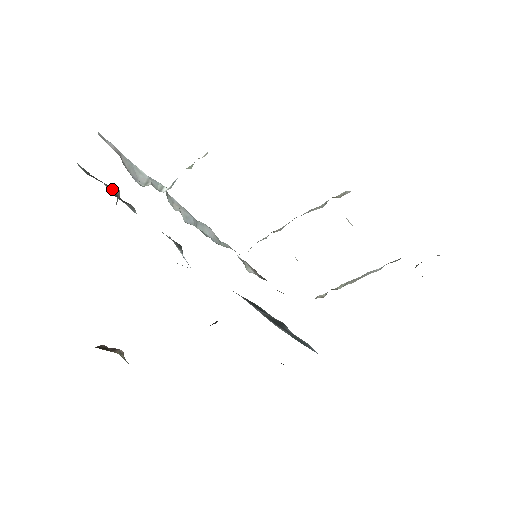
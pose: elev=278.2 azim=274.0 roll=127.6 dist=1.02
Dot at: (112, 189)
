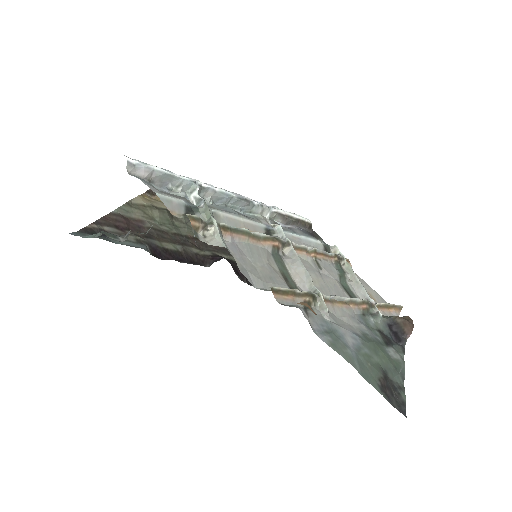
Dot at: occluded
